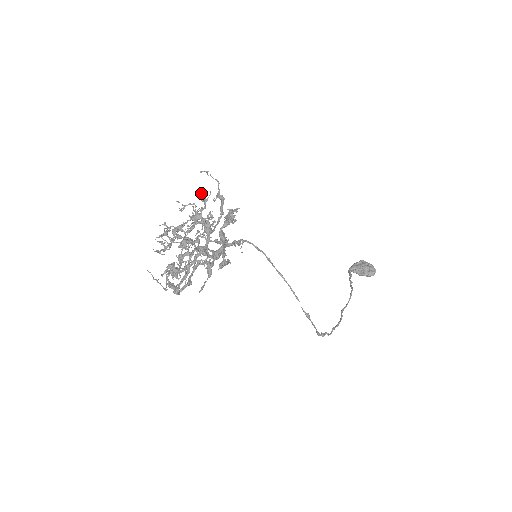
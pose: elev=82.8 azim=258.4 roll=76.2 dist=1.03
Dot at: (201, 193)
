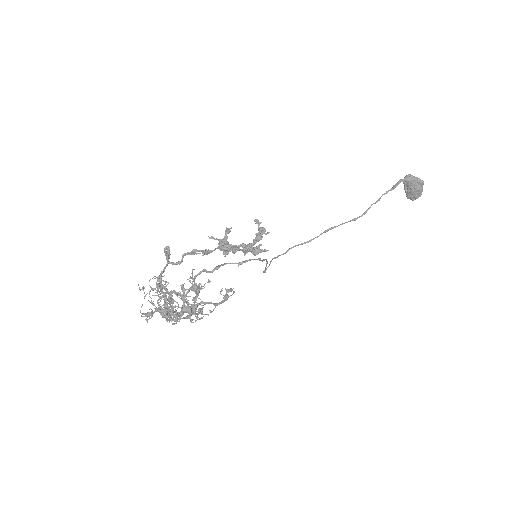
Dot at: occluded
